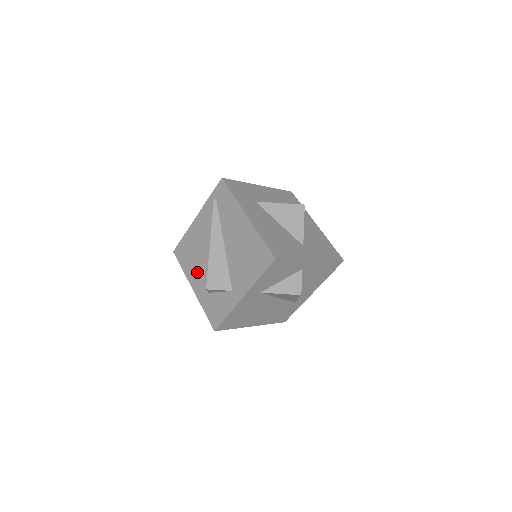
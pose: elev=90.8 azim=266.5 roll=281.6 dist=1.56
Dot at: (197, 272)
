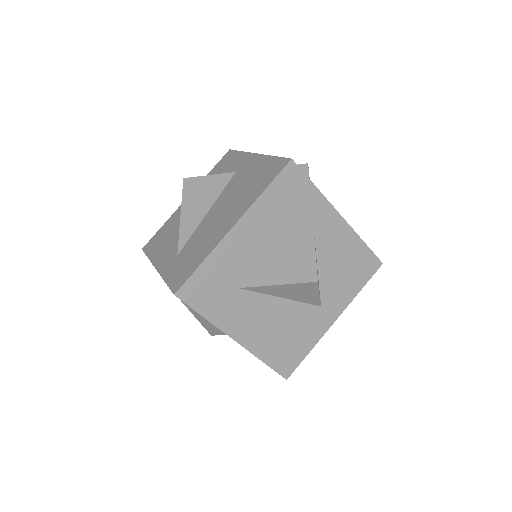
Dot at: occluded
